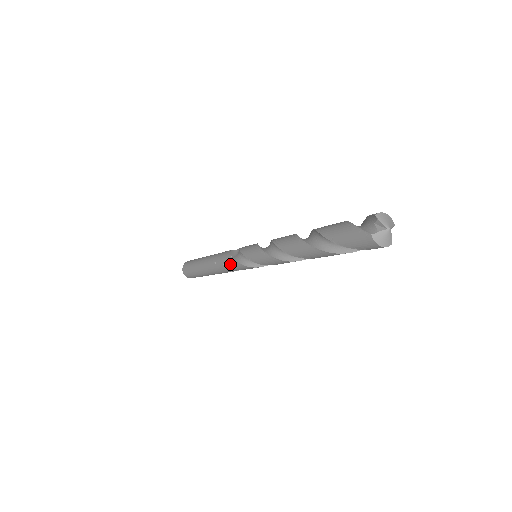
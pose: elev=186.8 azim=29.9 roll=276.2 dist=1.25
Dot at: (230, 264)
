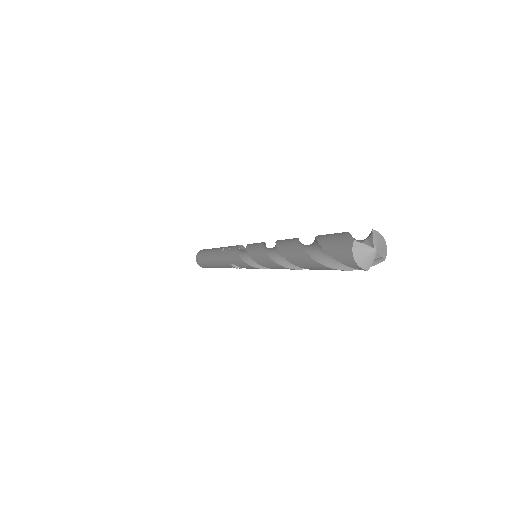
Dot at: (232, 252)
